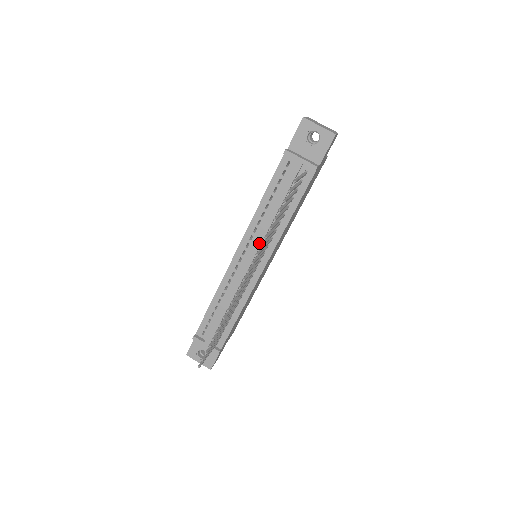
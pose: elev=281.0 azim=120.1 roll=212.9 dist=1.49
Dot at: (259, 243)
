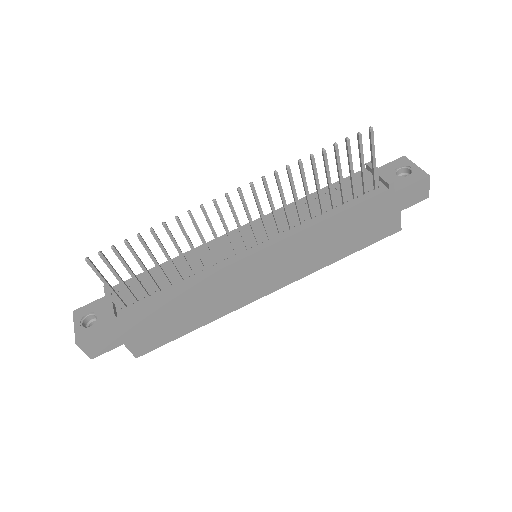
Dot at: occluded
